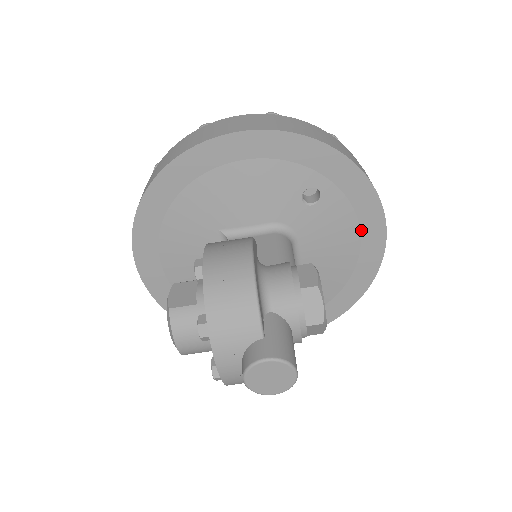
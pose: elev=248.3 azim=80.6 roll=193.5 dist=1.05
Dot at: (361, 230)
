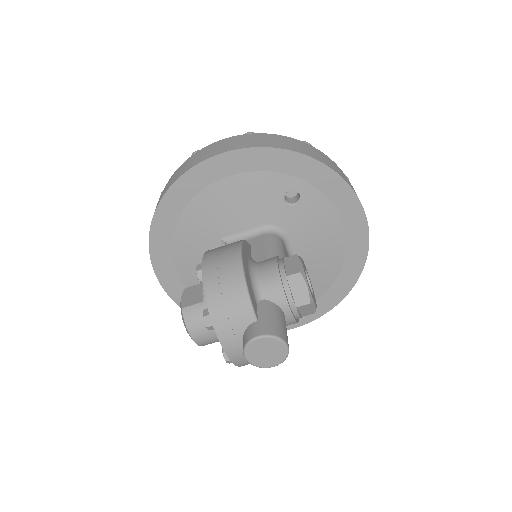
Dot at: (343, 220)
